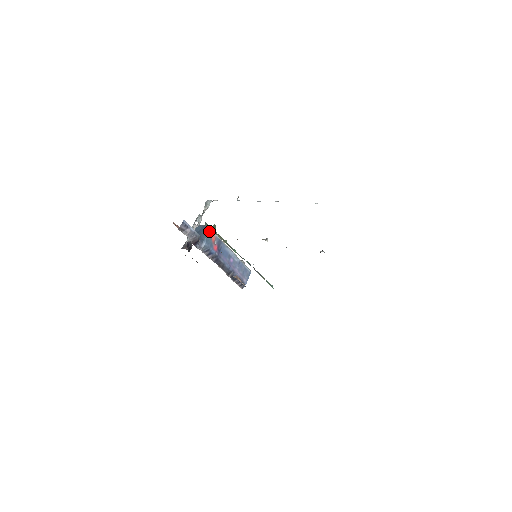
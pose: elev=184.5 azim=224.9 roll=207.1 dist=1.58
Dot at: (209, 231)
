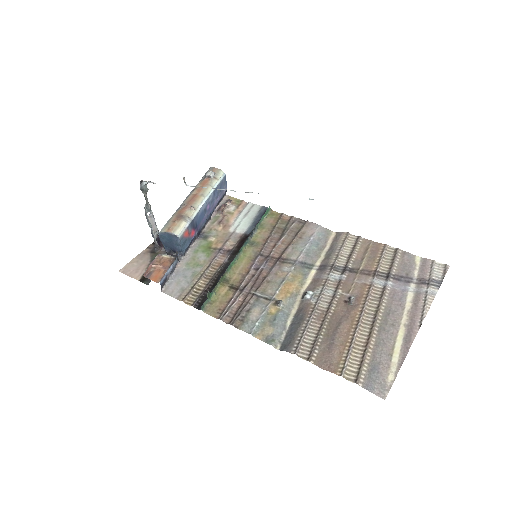
Dot at: (180, 239)
